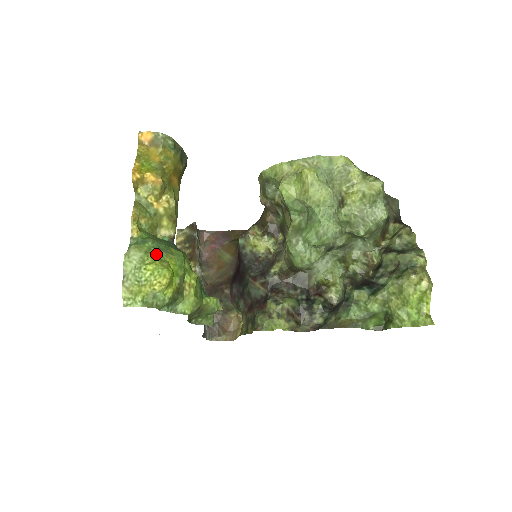
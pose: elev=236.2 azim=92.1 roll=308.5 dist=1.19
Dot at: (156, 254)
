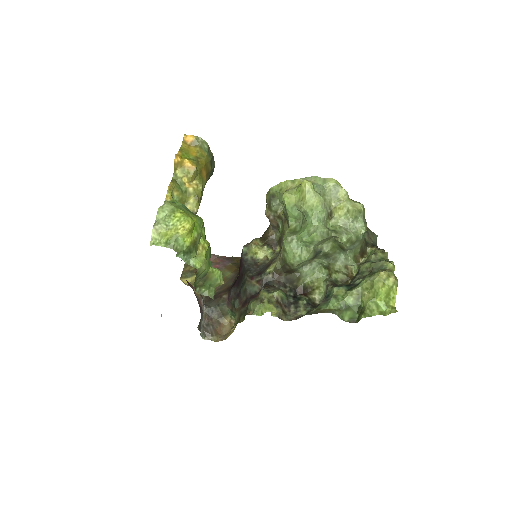
Dot at: (184, 210)
